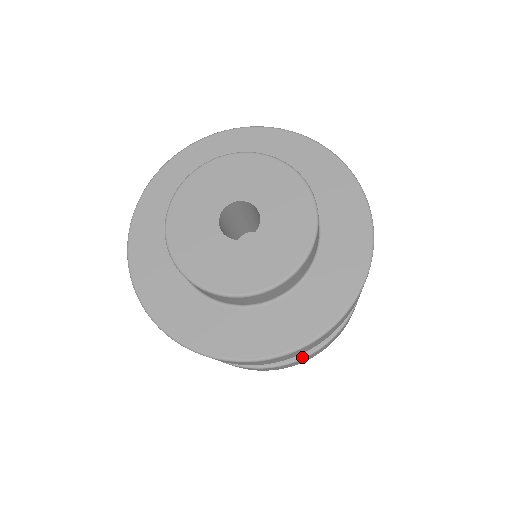
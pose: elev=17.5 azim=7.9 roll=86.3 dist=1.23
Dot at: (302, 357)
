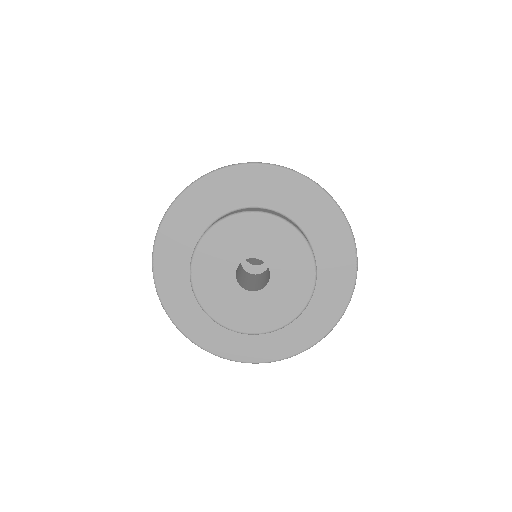
Dot at: occluded
